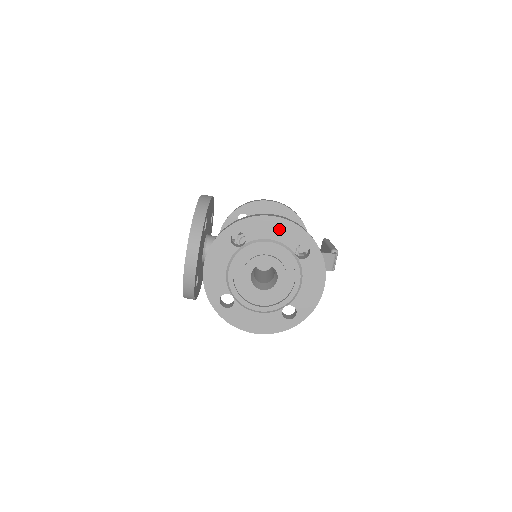
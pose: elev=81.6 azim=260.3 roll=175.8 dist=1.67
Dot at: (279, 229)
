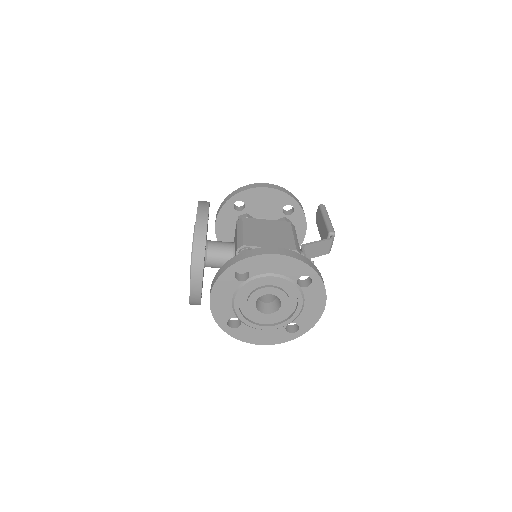
Dot at: (282, 264)
